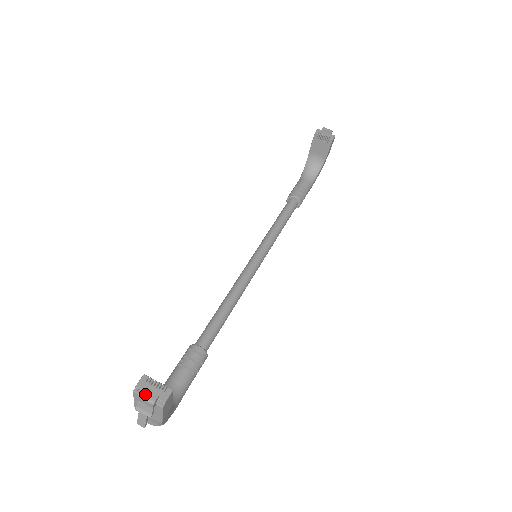
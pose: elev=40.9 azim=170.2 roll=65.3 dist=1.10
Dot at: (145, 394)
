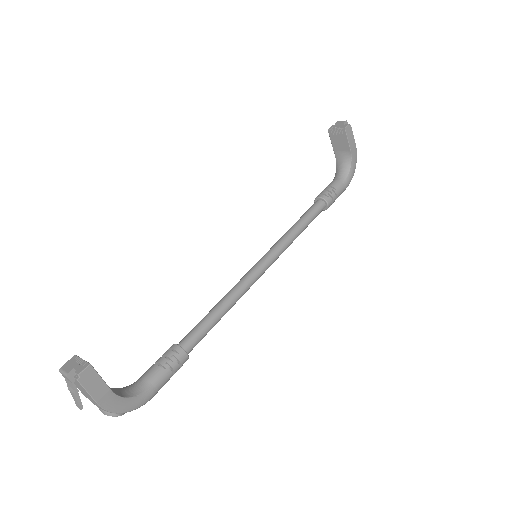
Dot at: (64, 368)
